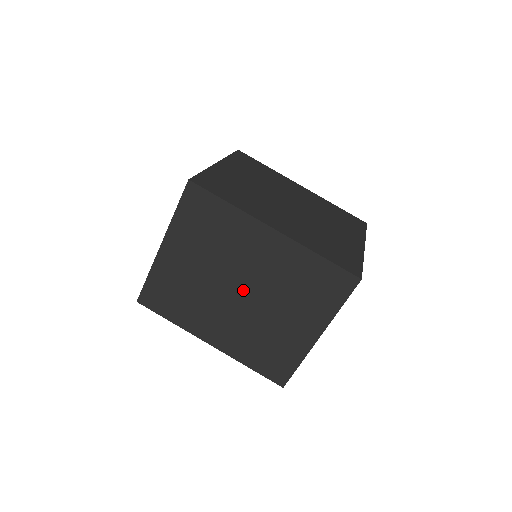
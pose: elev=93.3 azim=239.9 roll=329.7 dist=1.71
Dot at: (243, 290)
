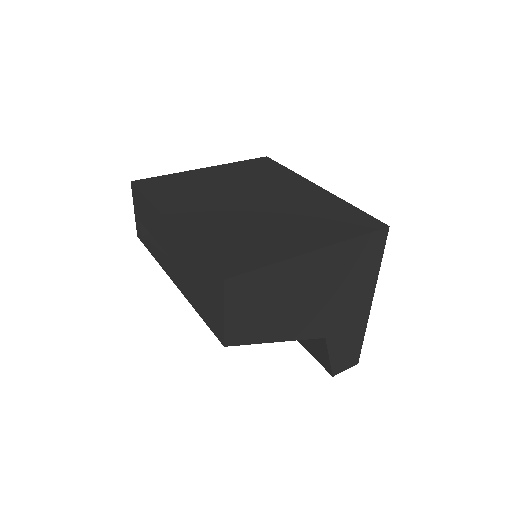
Dot at: (256, 202)
